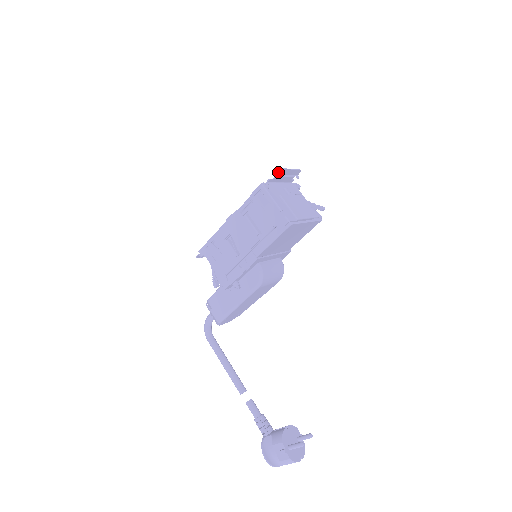
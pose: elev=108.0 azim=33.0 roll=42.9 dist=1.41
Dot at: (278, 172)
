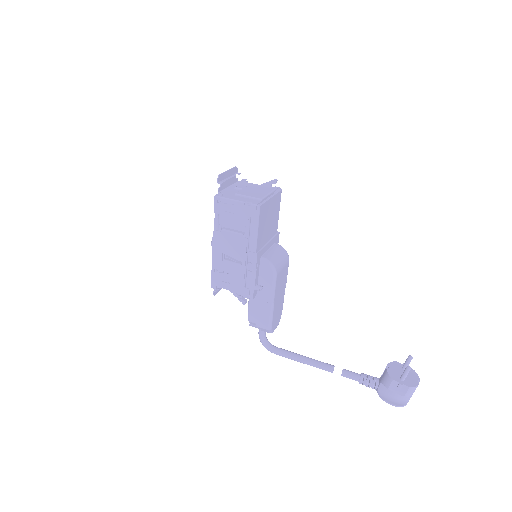
Dot at: (220, 179)
